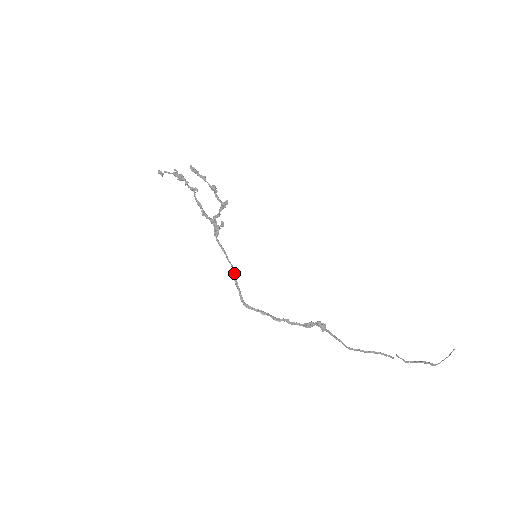
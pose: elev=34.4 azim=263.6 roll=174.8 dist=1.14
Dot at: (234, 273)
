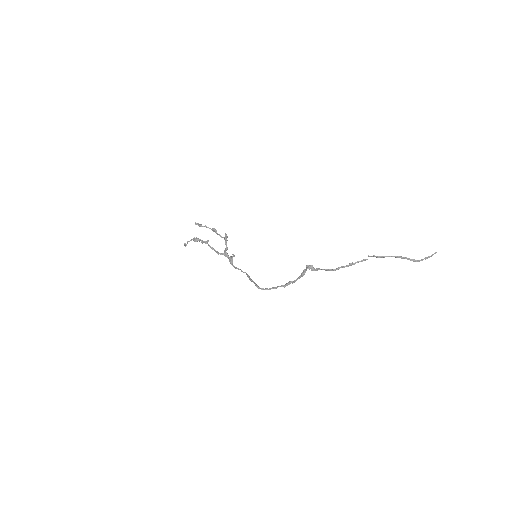
Dot at: (248, 276)
